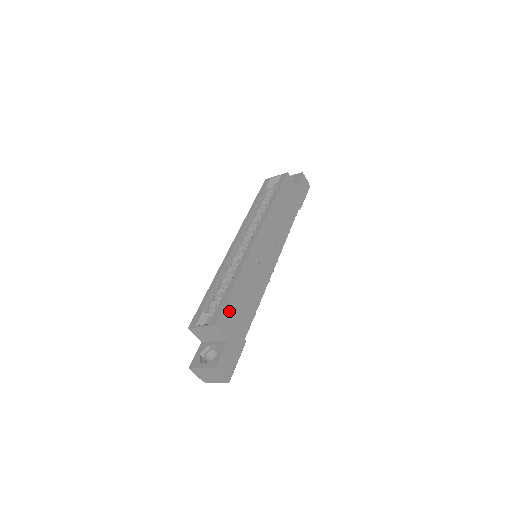
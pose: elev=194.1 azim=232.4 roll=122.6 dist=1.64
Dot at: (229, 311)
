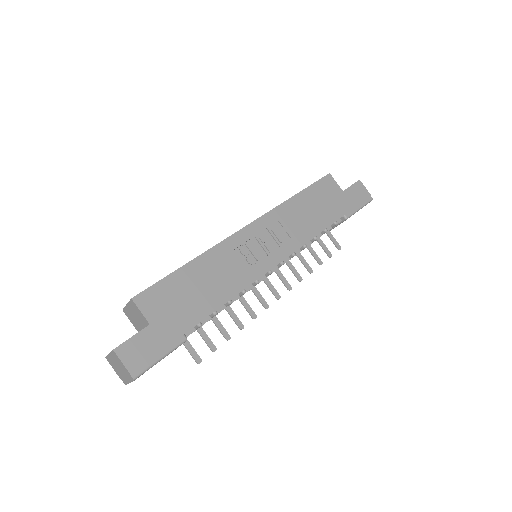
Dot at: (165, 290)
